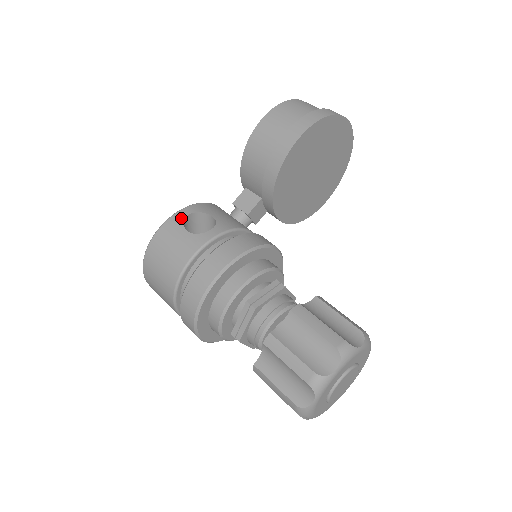
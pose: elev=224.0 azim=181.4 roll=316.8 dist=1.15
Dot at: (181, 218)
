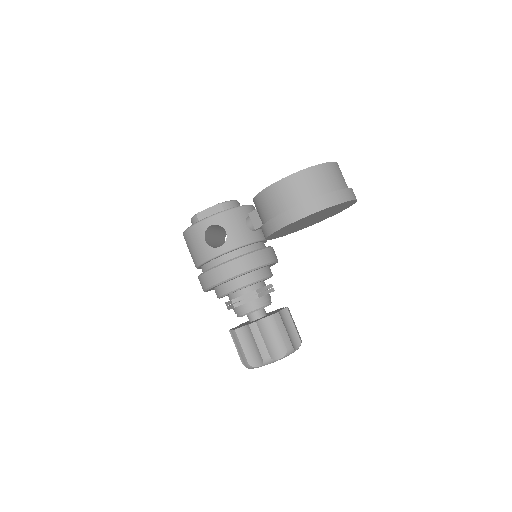
Dot at: (204, 227)
